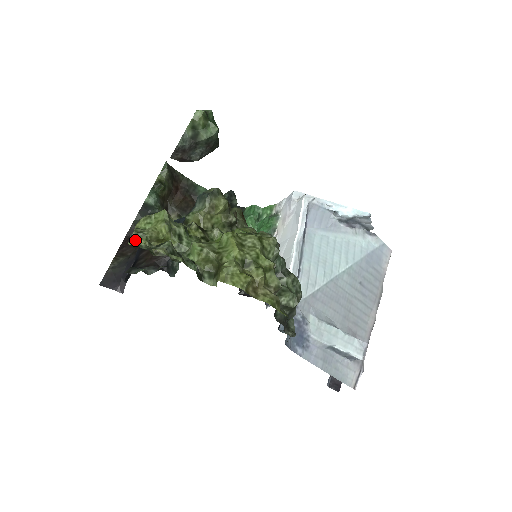
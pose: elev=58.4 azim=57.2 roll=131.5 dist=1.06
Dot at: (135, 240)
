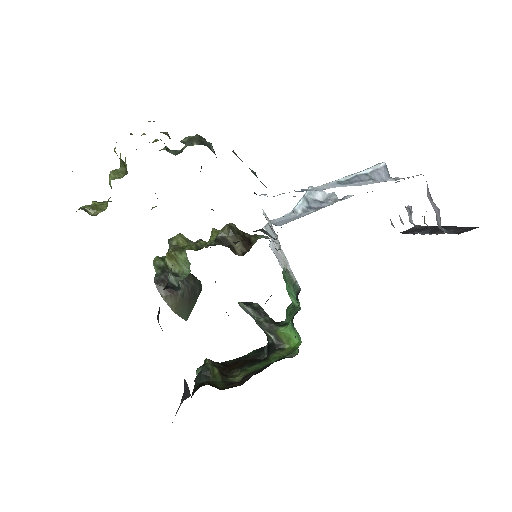
Dot at: occluded
